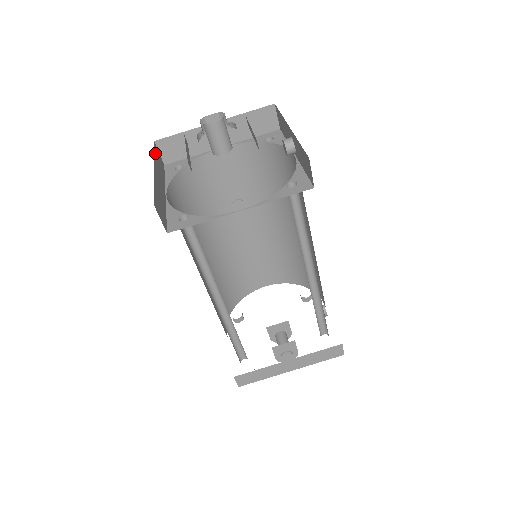
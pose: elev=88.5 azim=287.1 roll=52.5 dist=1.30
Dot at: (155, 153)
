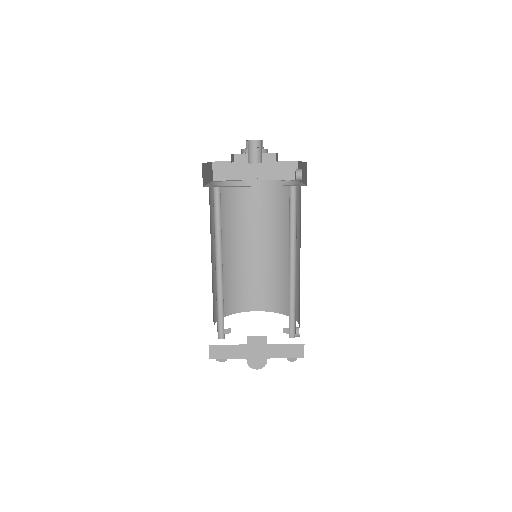
Dot at: occluded
